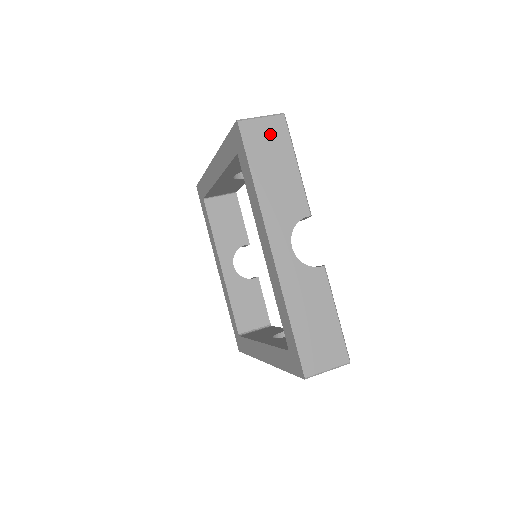
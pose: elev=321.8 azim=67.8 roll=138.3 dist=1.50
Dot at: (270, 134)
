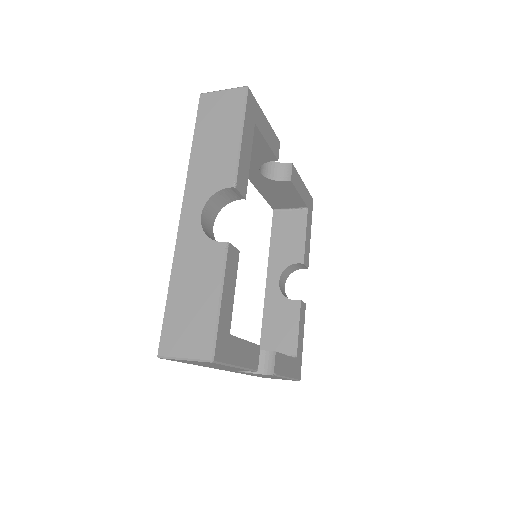
Dot at: (225, 105)
